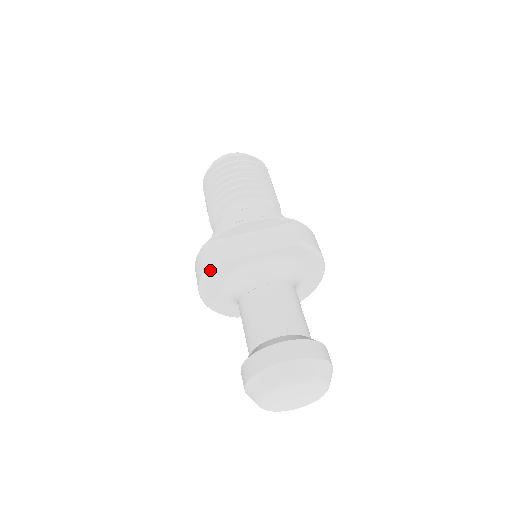
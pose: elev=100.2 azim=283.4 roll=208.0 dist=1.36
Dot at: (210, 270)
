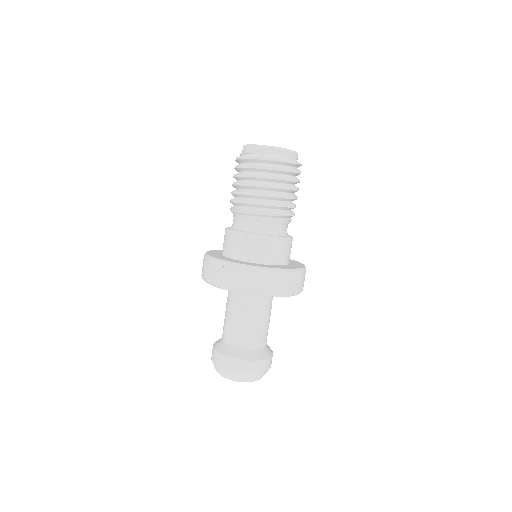
Dot at: occluded
